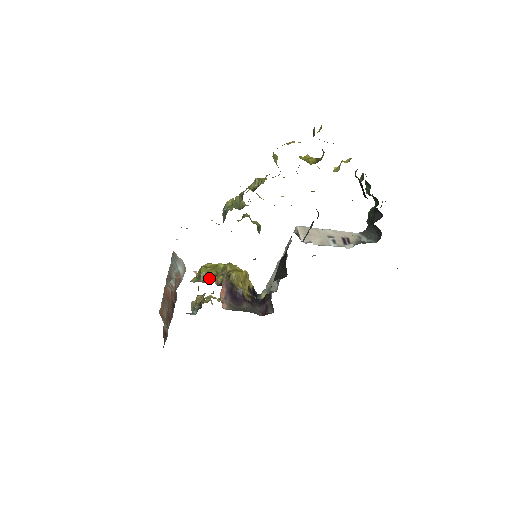
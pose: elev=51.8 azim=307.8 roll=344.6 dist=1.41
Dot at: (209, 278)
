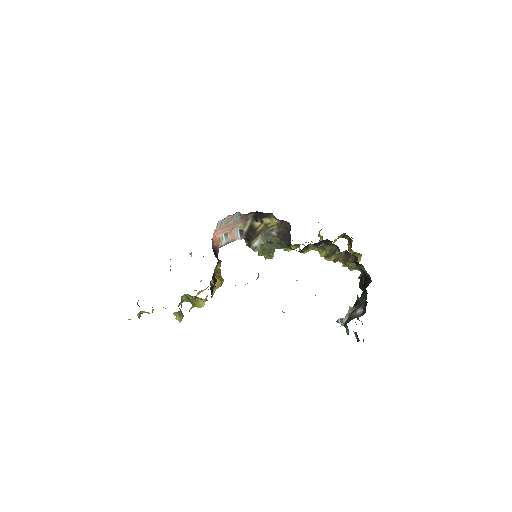
Dot at: occluded
